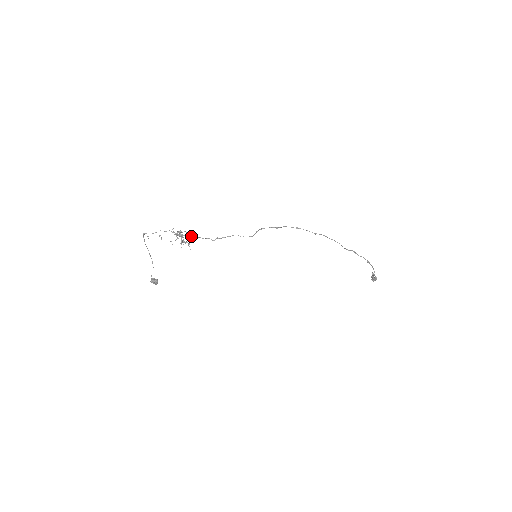
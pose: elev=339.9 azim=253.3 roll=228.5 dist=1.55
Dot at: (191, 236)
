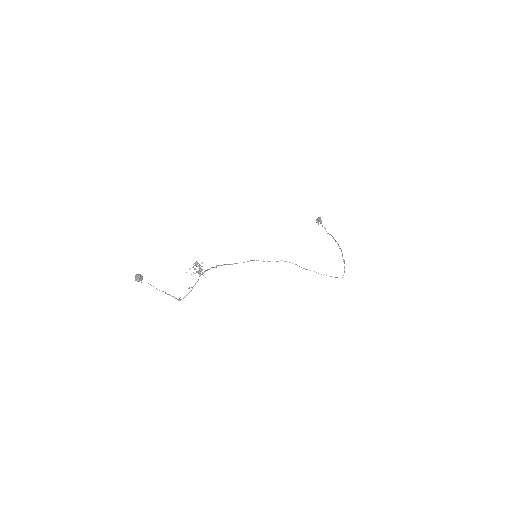
Dot at: occluded
